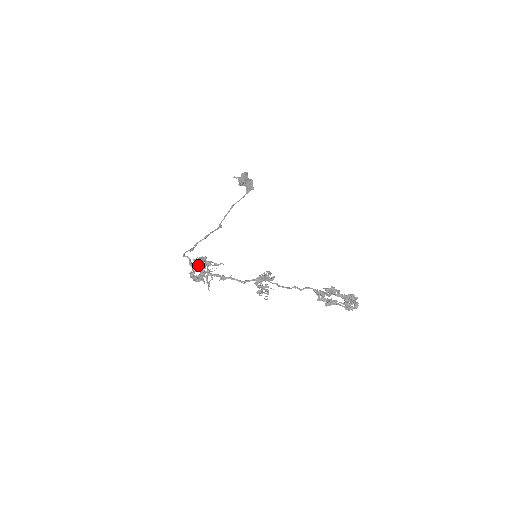
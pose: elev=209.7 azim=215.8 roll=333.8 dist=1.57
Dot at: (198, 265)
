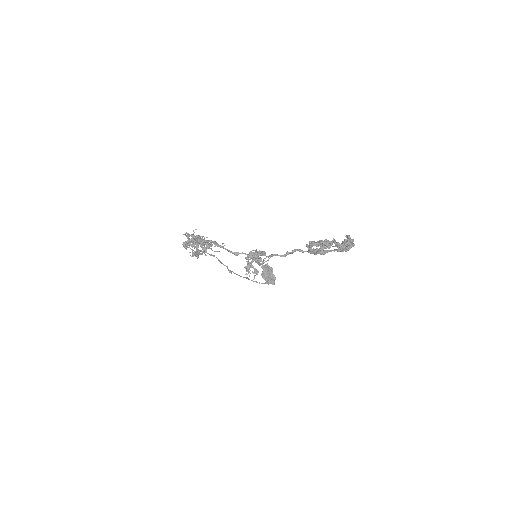
Dot at: (196, 236)
